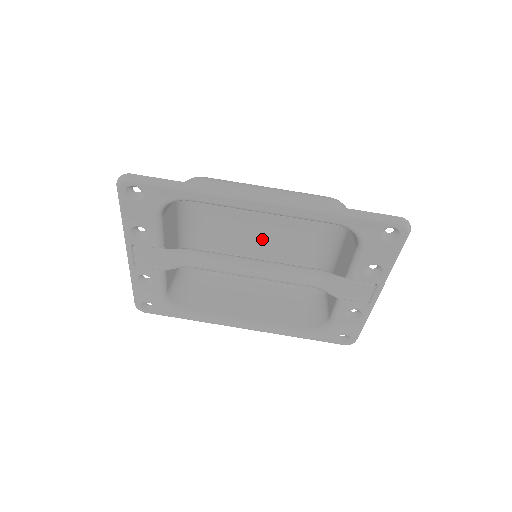
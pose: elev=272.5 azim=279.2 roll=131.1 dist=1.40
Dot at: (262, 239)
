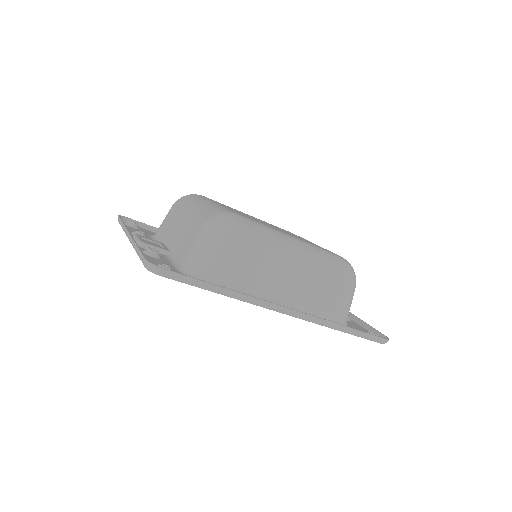
Dot at: occluded
